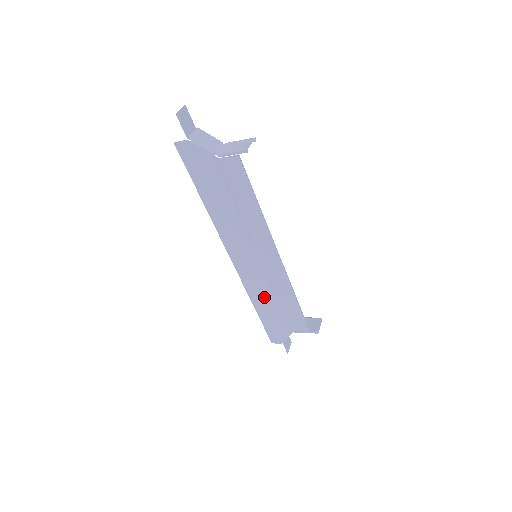
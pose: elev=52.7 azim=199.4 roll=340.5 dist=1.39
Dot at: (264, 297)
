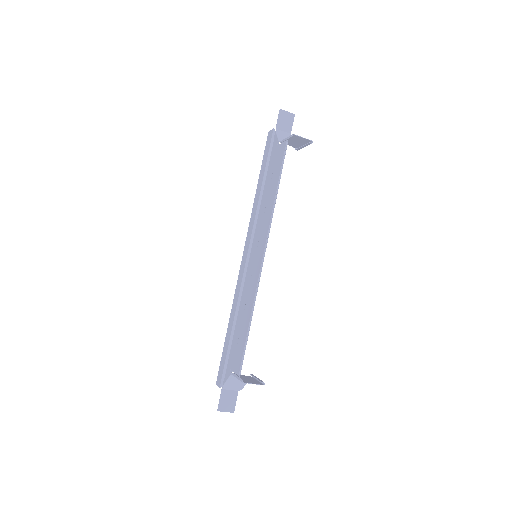
Dot at: (239, 312)
